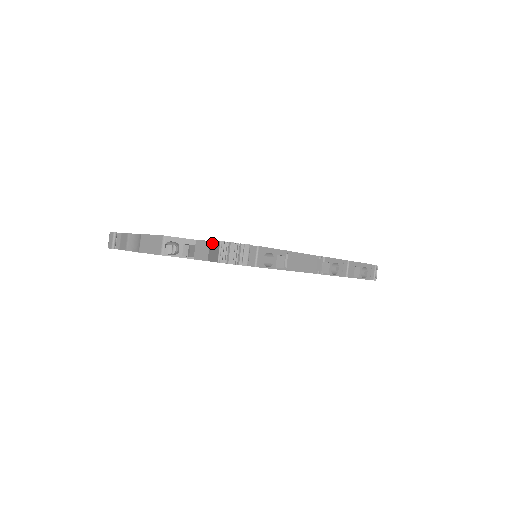
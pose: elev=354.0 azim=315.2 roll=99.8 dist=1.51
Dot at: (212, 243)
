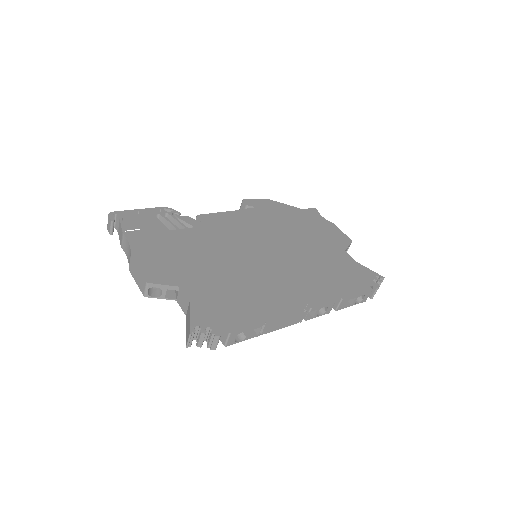
Dot at: (189, 312)
